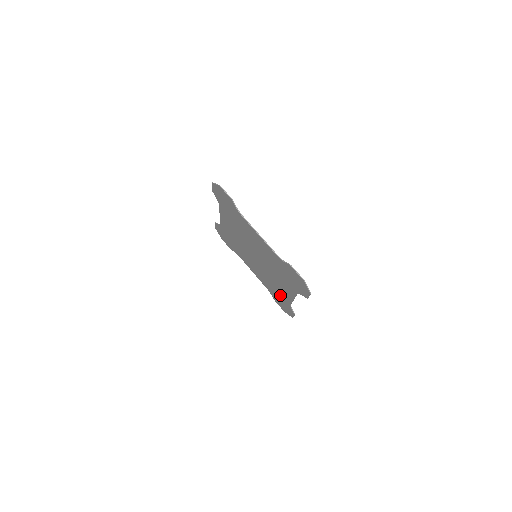
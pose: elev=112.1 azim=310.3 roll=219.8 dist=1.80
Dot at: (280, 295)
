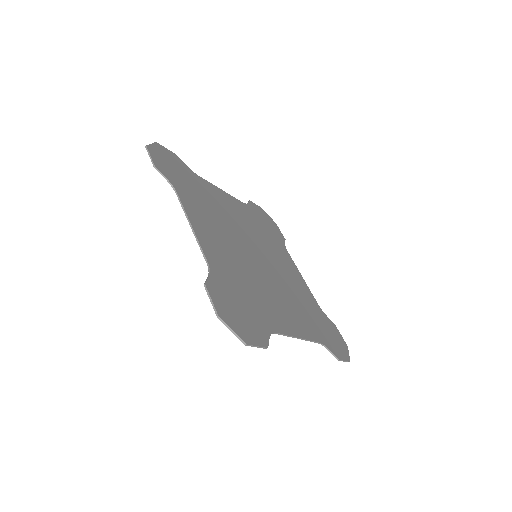
Dot at: (311, 323)
